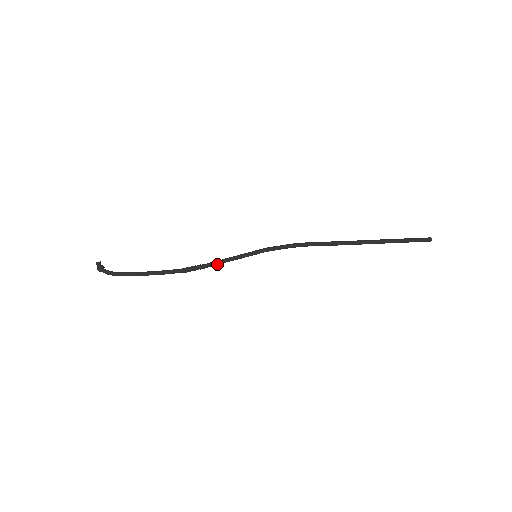
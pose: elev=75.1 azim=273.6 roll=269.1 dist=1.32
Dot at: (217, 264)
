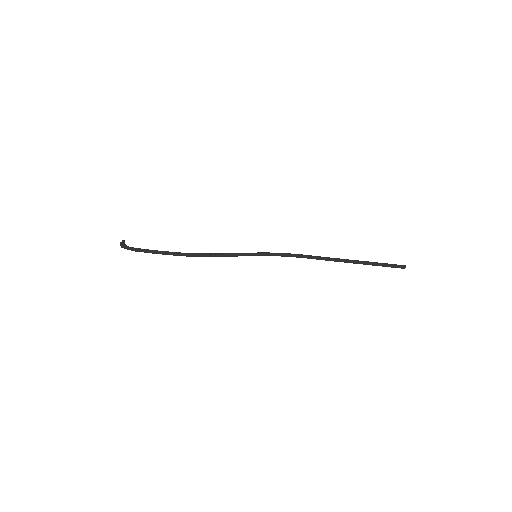
Dot at: (222, 254)
